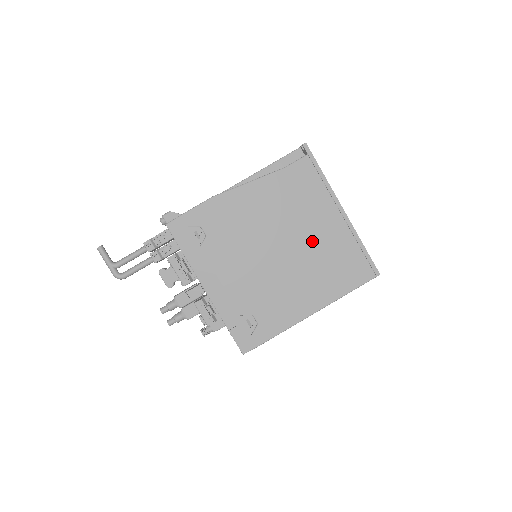
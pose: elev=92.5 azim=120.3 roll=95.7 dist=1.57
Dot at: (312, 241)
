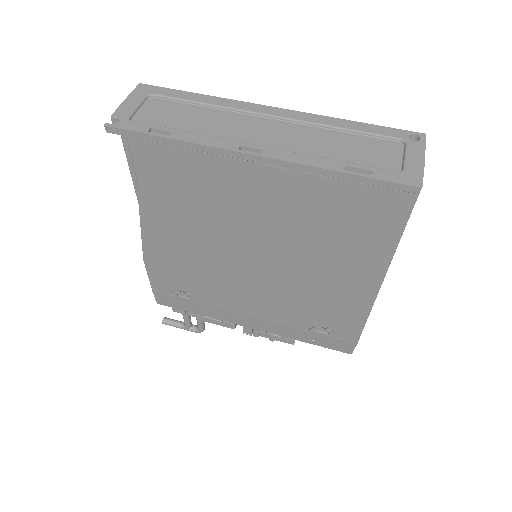
Dot at: (273, 224)
